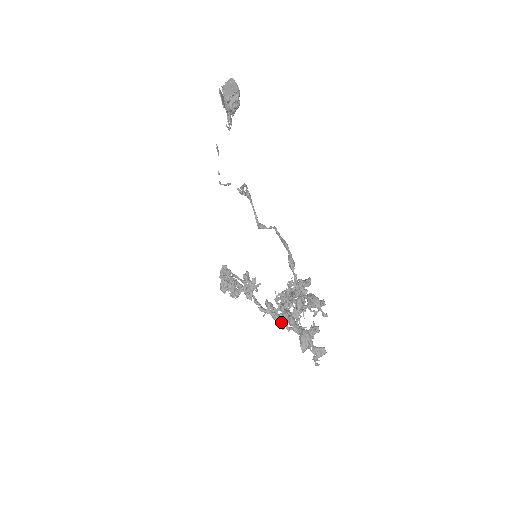
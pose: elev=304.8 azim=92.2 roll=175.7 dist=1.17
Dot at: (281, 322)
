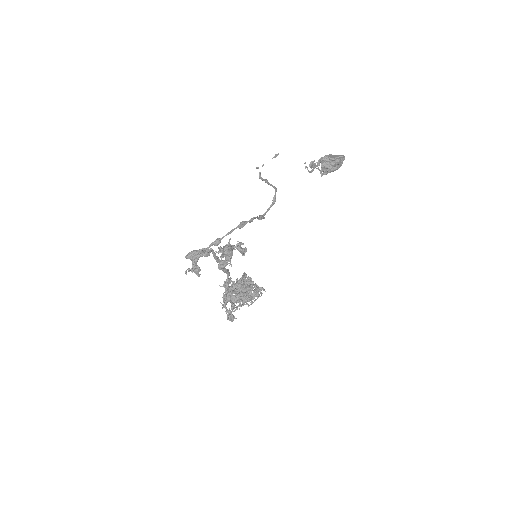
Dot at: (223, 296)
